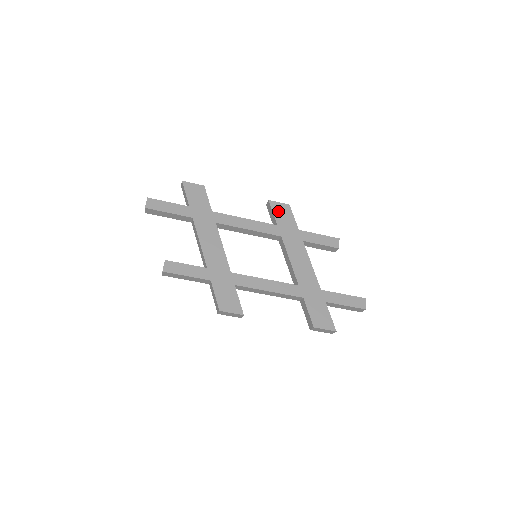
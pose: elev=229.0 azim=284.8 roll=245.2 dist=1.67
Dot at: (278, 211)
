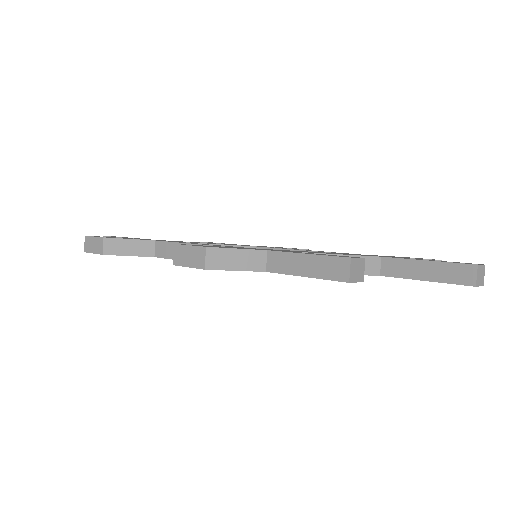
Dot at: occluded
